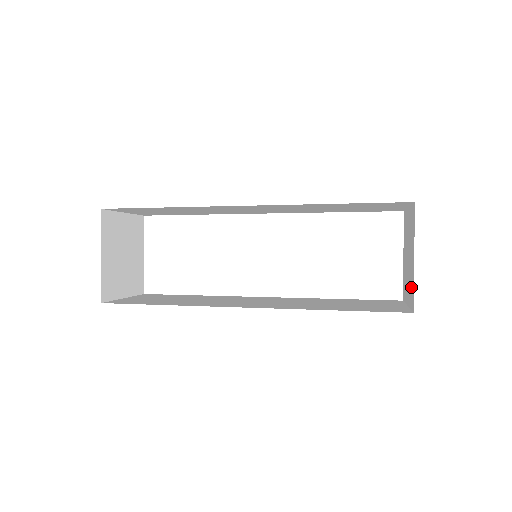
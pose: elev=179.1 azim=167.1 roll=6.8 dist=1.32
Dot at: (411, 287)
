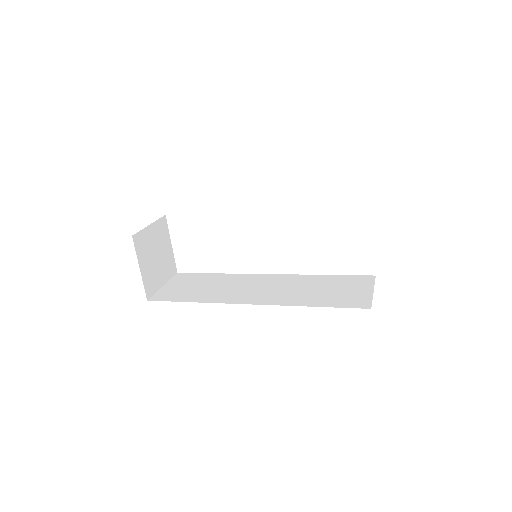
Dot at: occluded
